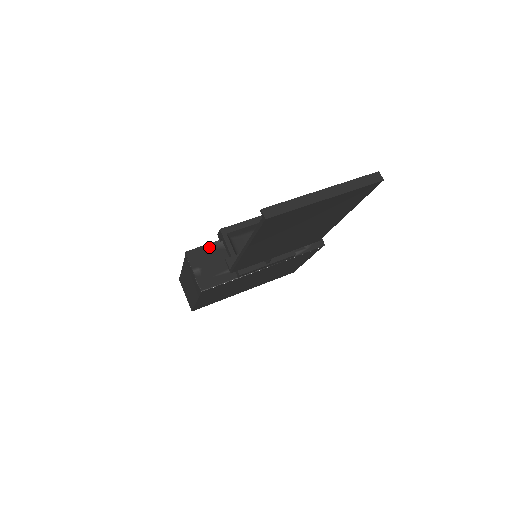
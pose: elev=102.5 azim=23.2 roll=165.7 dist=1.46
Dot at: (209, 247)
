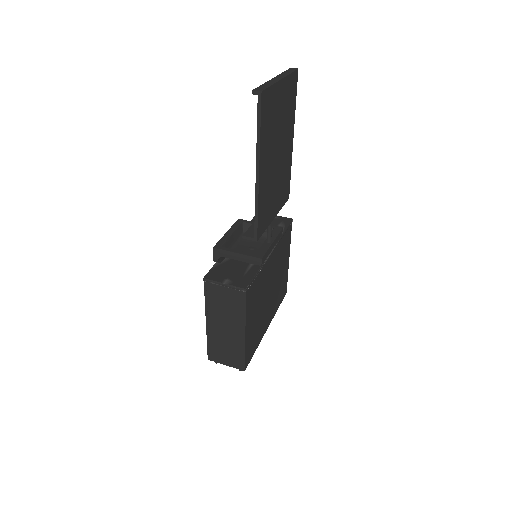
Dot at: (217, 265)
